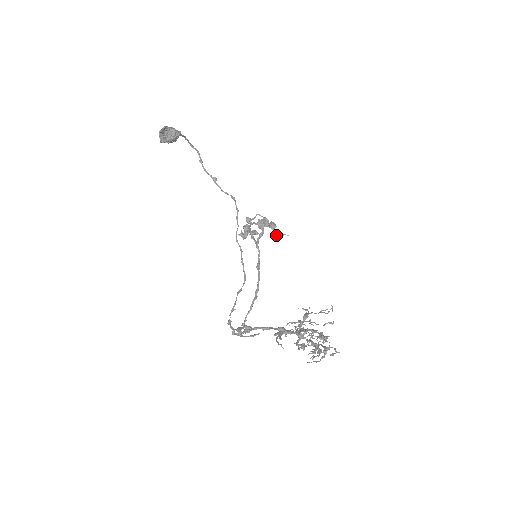
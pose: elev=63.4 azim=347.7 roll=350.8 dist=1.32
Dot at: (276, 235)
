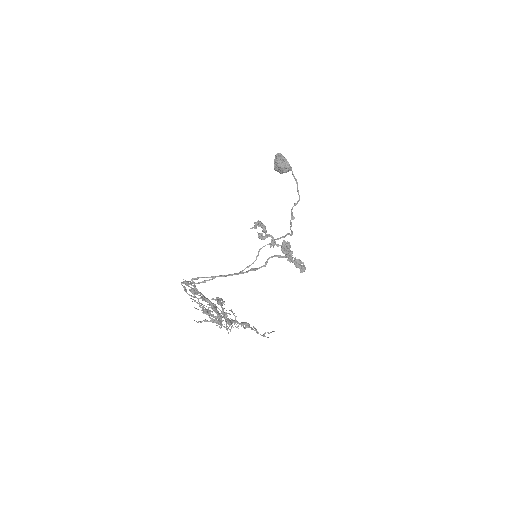
Dot at: (282, 247)
